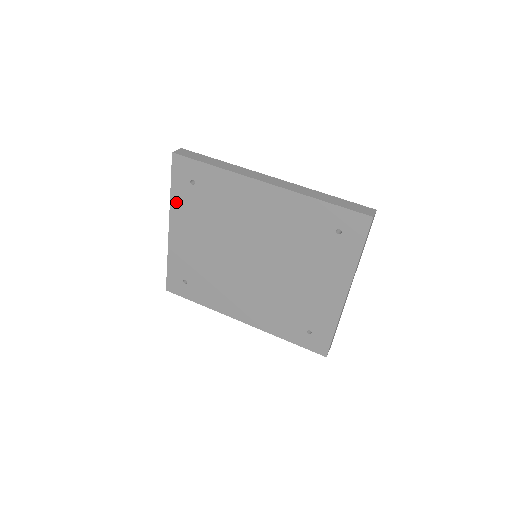
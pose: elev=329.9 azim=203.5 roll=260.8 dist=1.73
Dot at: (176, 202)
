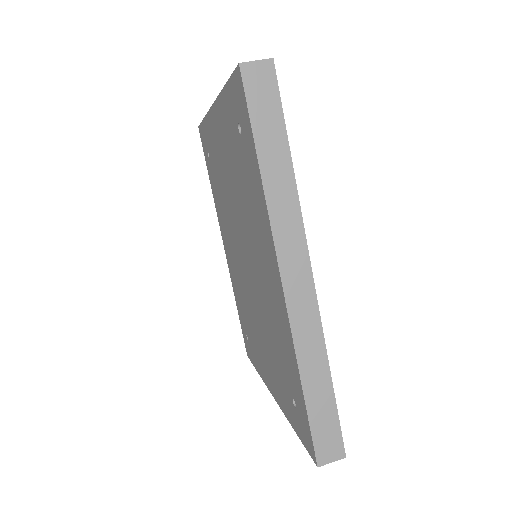
Dot at: (224, 105)
